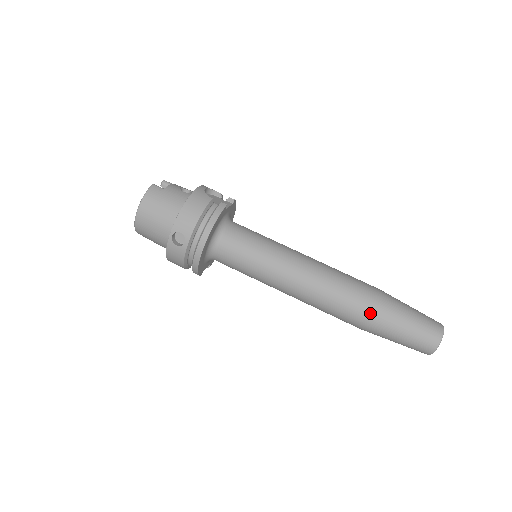
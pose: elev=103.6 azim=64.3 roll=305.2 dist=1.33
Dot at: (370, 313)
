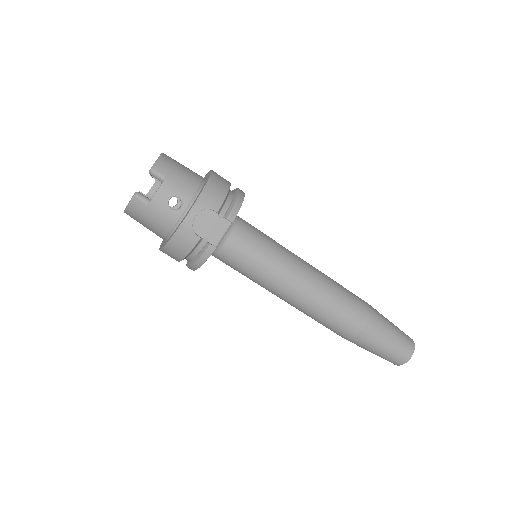
Dot at: (344, 338)
